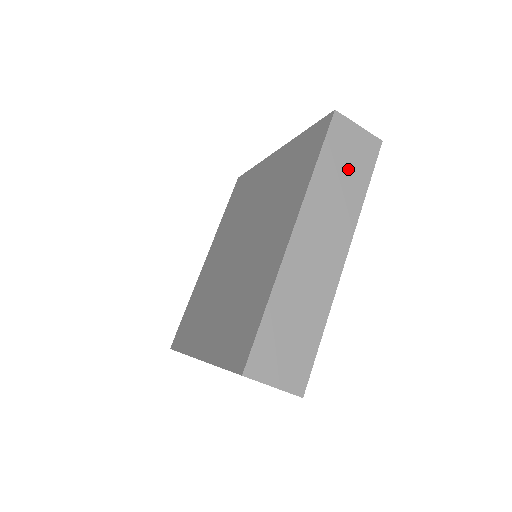
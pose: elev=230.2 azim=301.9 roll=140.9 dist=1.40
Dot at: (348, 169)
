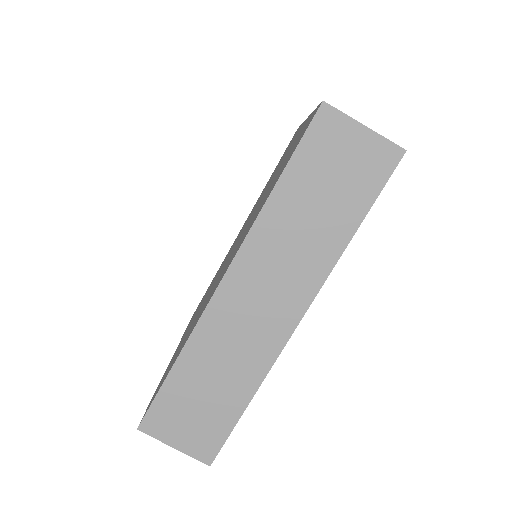
Dot at: (329, 196)
